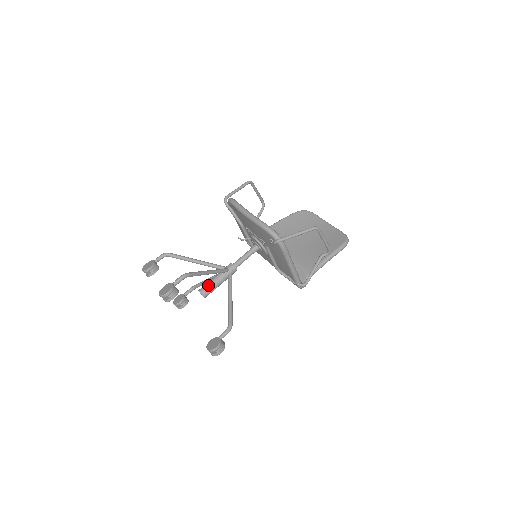
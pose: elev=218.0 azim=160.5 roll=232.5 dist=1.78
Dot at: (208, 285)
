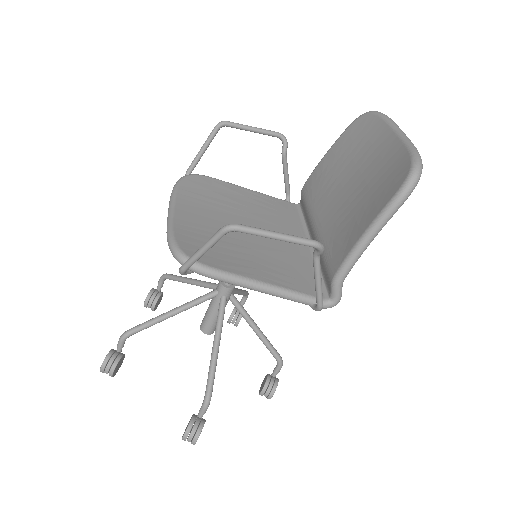
Dot at: (204, 317)
